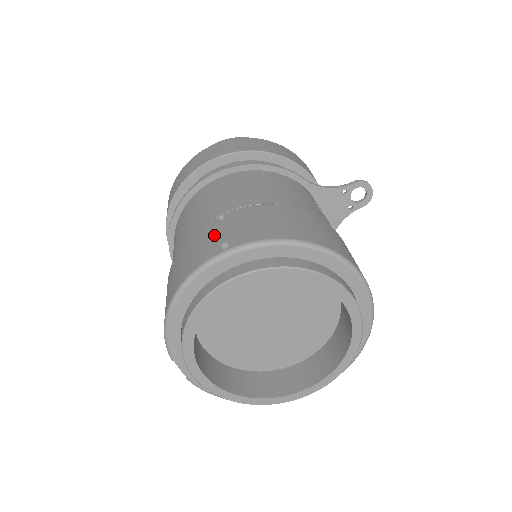
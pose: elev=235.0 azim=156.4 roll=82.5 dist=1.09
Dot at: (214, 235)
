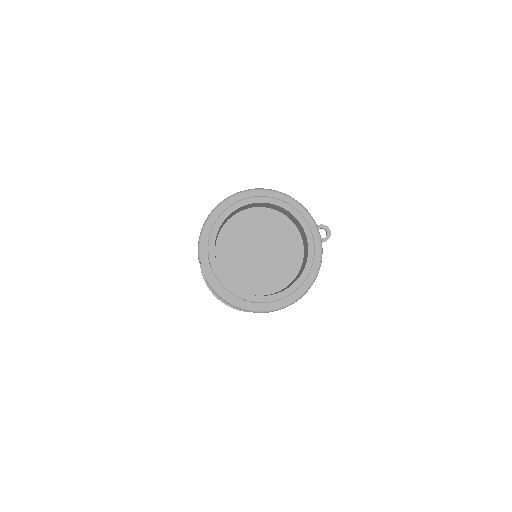
Dot at: occluded
